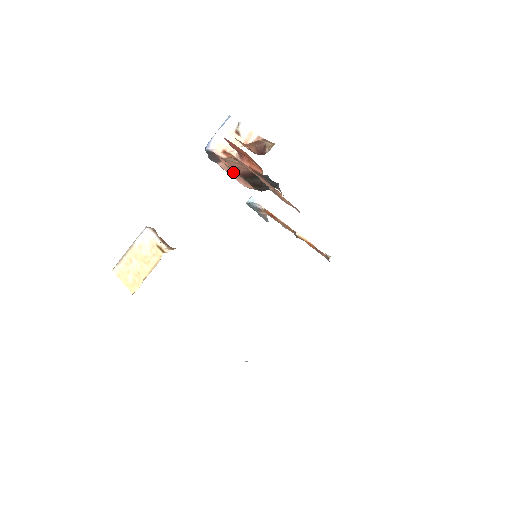
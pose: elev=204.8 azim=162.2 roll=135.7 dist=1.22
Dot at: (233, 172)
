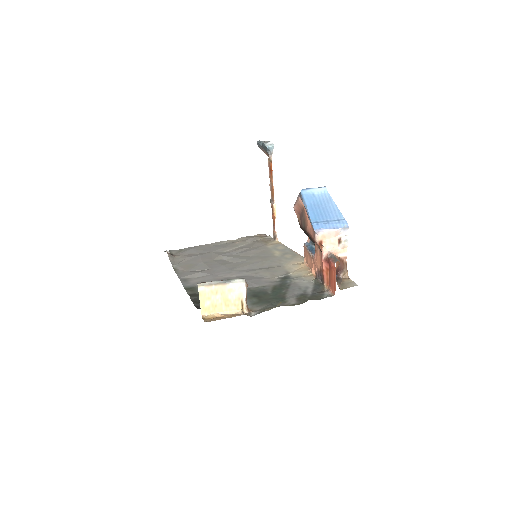
Dot at: (301, 208)
